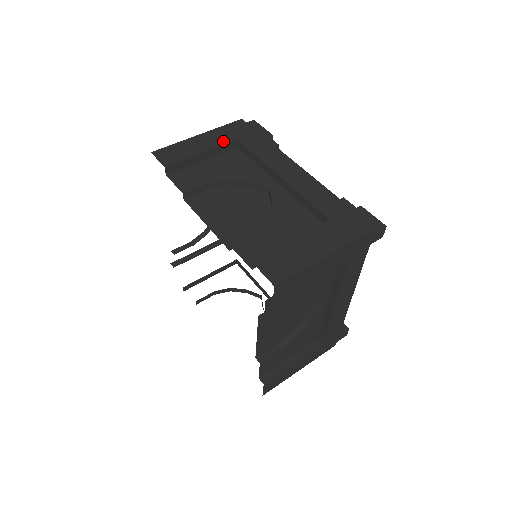
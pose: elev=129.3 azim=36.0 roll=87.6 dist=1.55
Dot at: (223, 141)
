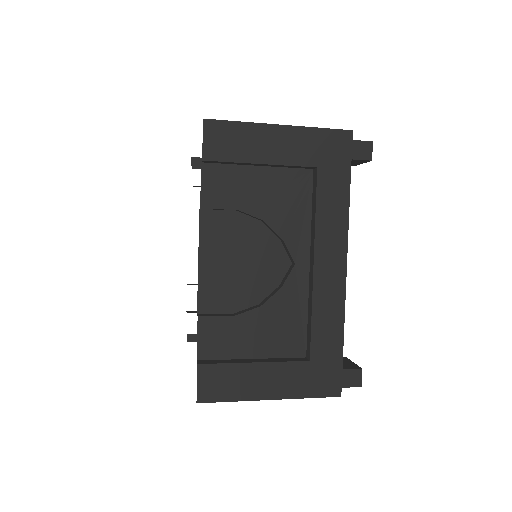
Dot at: occluded
